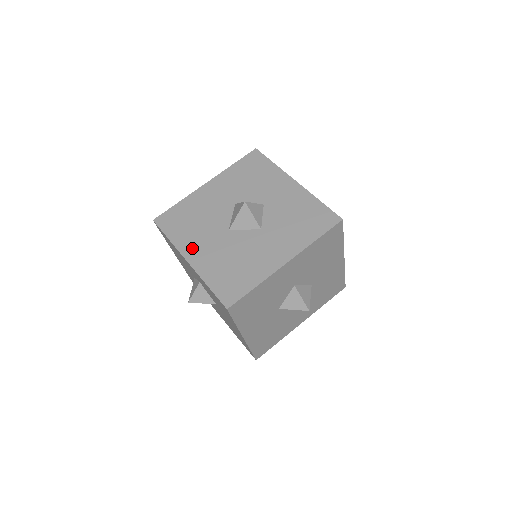
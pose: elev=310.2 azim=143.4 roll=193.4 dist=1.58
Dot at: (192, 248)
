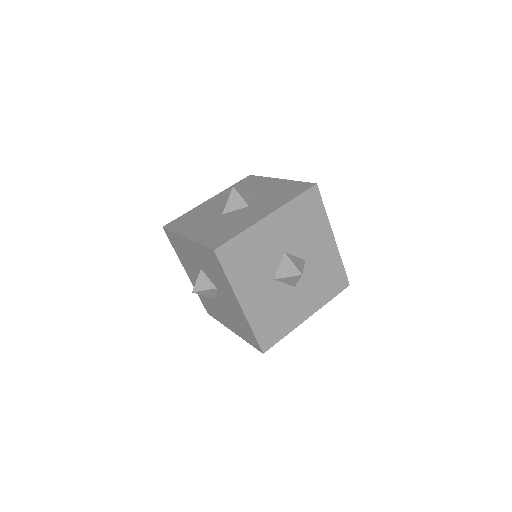
Dot at: (191, 230)
